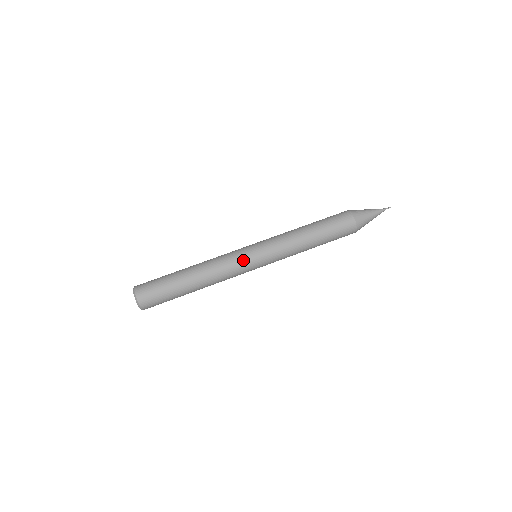
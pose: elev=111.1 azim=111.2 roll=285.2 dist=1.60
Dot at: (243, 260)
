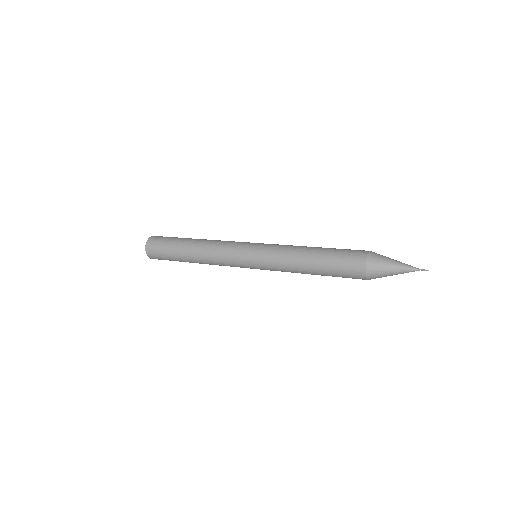
Dot at: occluded
